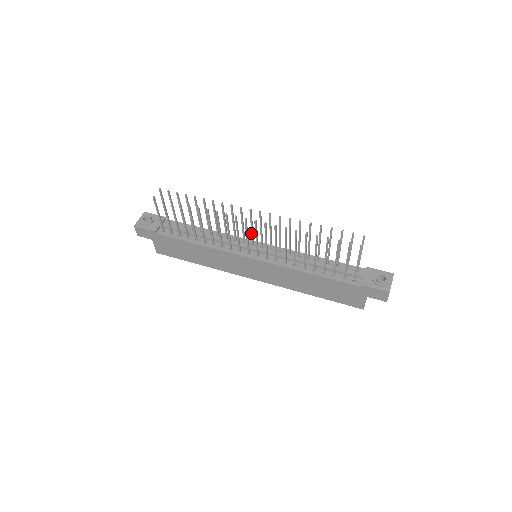
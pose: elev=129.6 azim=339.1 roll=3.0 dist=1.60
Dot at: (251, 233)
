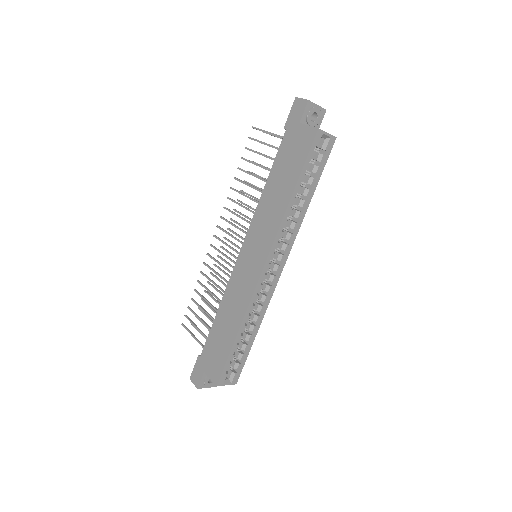
Dot at: occluded
